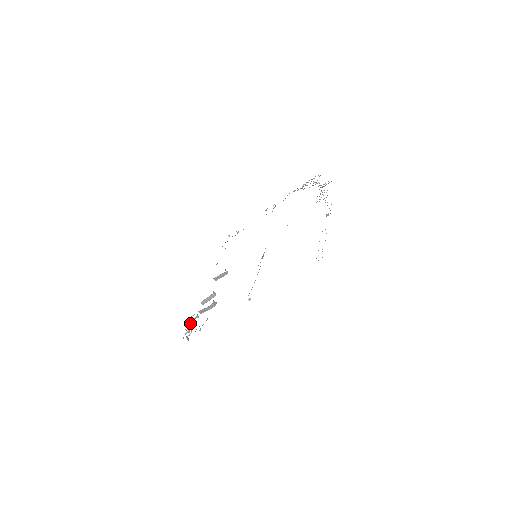
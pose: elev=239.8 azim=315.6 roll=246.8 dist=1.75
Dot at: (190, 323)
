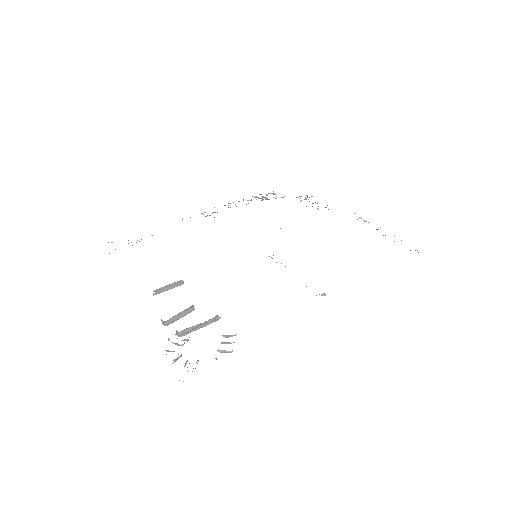
Dot at: occluded
